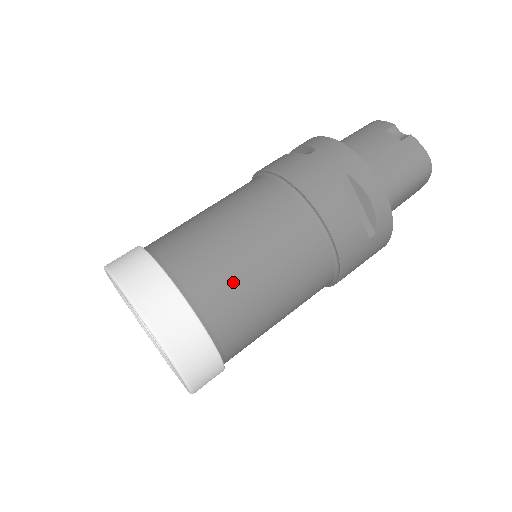
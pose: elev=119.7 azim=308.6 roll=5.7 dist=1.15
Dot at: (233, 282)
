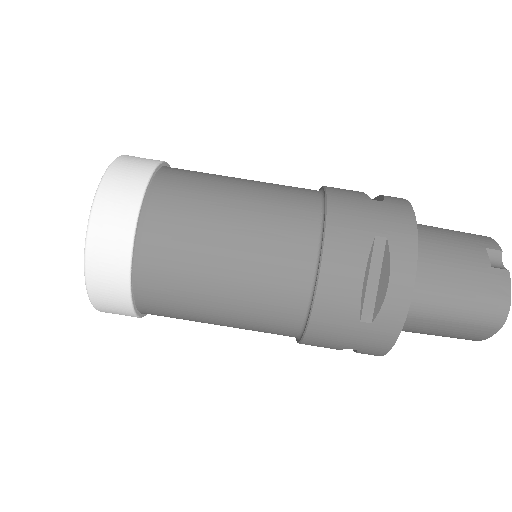
Dot at: (191, 237)
